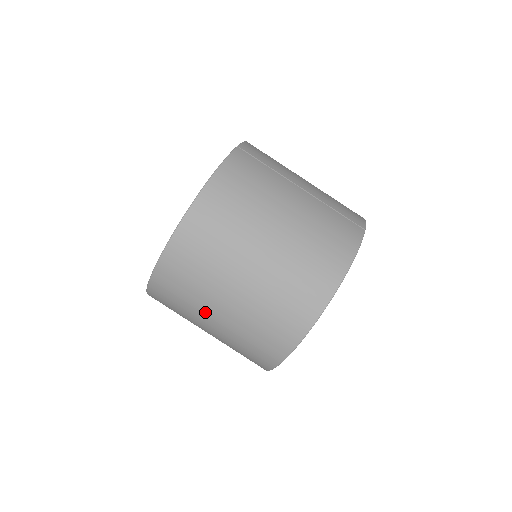
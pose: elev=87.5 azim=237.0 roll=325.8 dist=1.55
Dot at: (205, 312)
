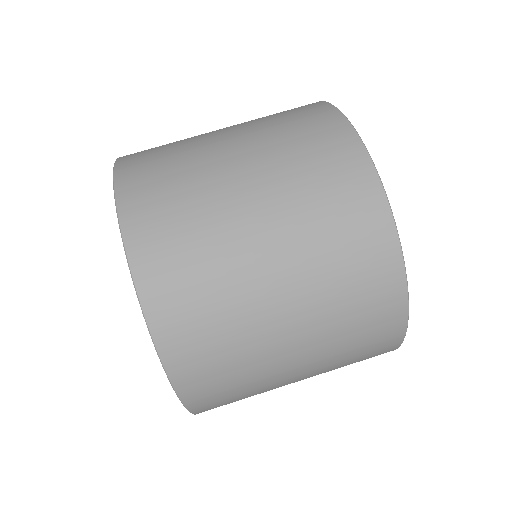
Dot at: (261, 316)
